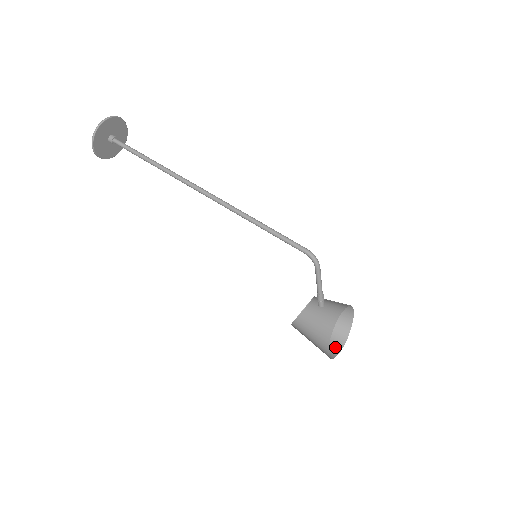
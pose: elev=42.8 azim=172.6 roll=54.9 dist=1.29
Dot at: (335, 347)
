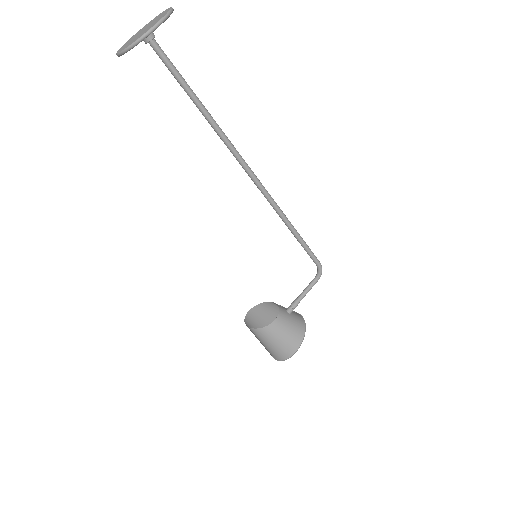
Dot at: occluded
